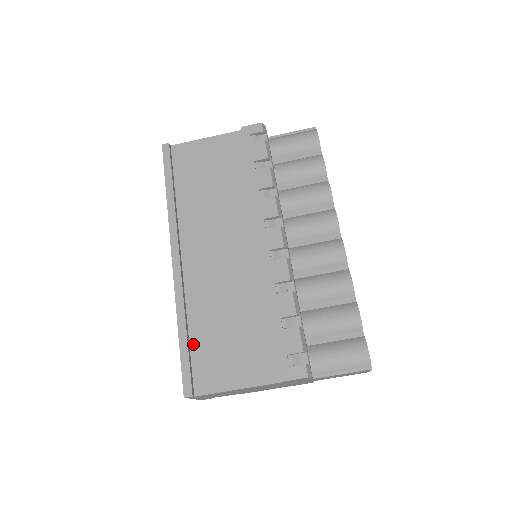
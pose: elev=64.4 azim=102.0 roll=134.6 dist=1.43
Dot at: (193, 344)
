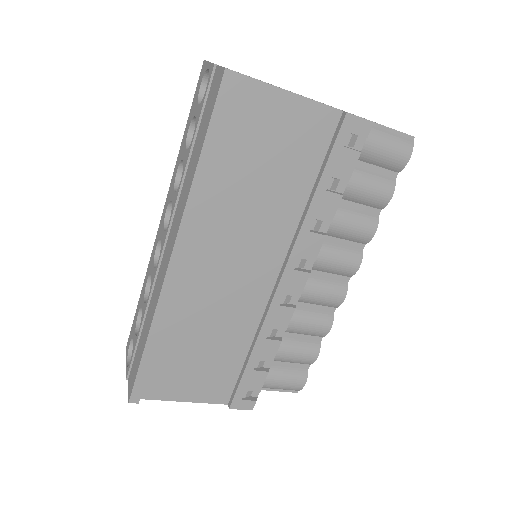
Dot at: (156, 355)
